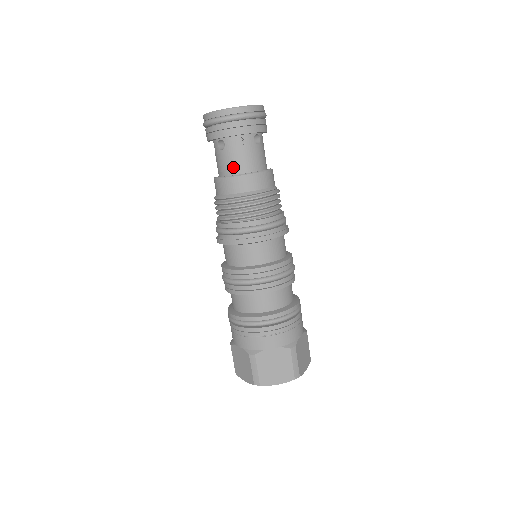
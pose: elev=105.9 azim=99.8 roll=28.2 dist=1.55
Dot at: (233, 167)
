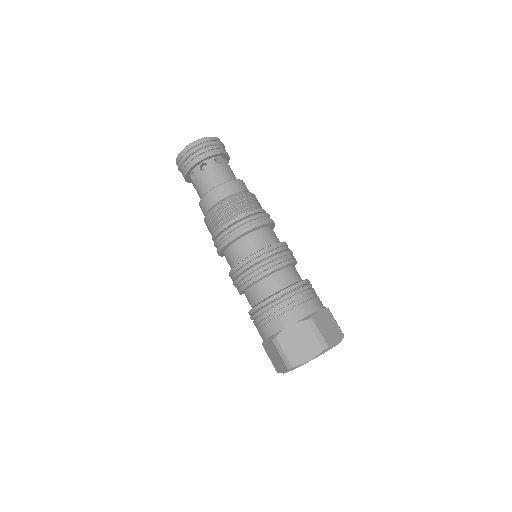
Dot at: (206, 188)
